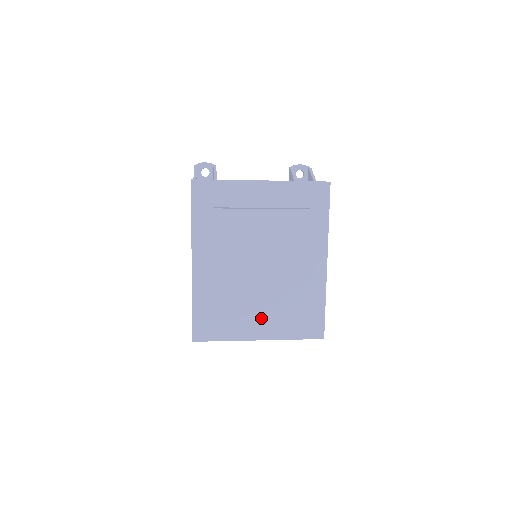
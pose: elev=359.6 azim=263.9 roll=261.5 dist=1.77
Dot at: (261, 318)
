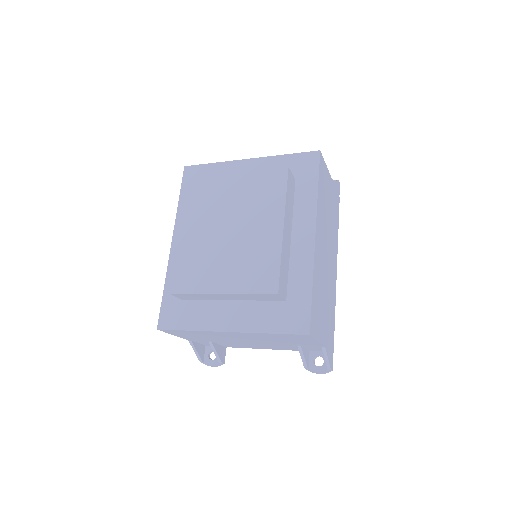
Dot at: (221, 289)
